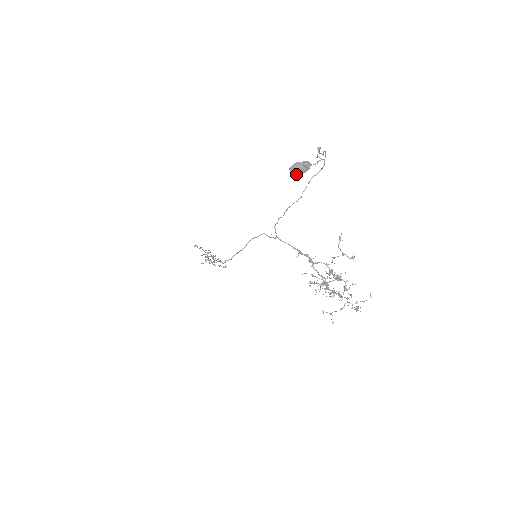
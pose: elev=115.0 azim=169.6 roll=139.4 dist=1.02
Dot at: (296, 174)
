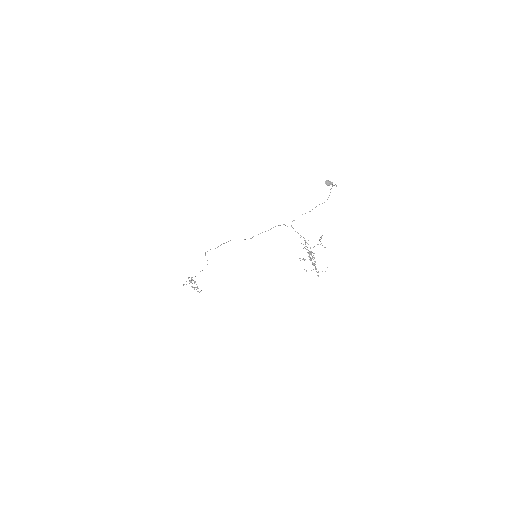
Dot at: (327, 184)
